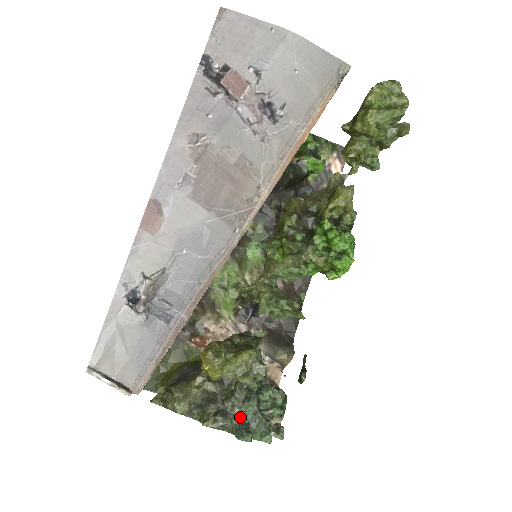
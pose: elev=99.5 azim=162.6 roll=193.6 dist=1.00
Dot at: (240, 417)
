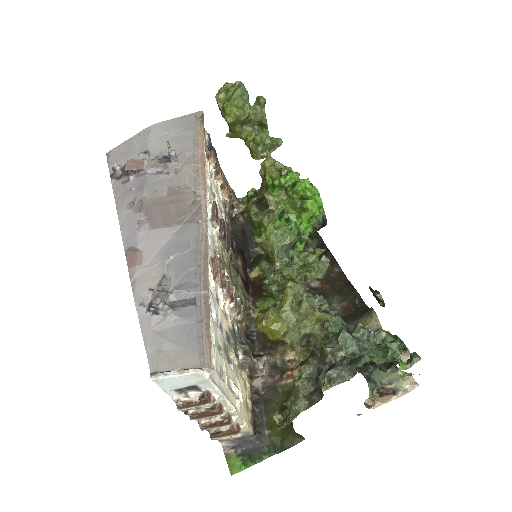
Dot at: (347, 357)
